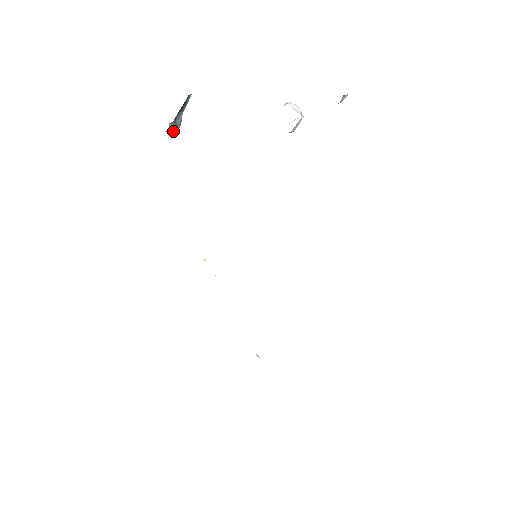
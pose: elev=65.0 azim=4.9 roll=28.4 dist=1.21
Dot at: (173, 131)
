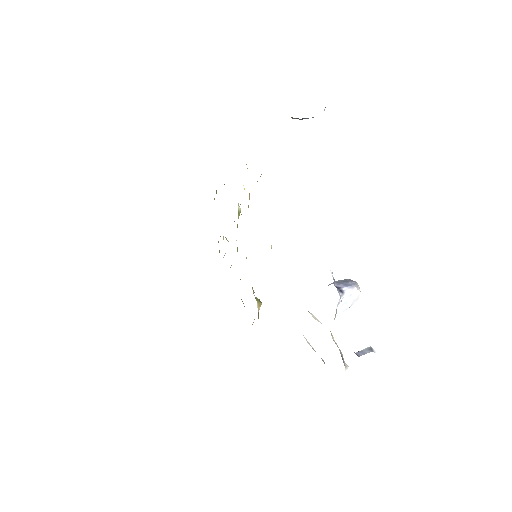
Dot at: occluded
